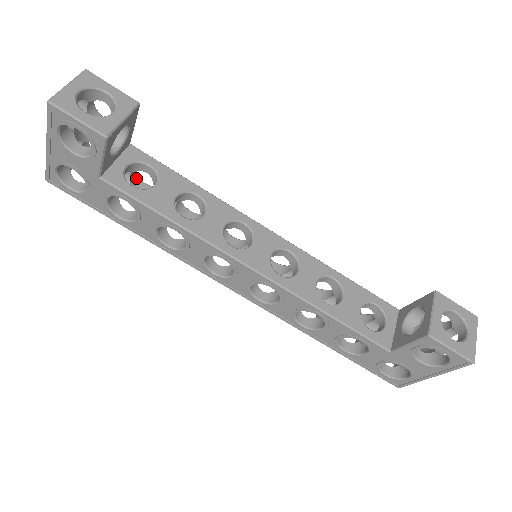
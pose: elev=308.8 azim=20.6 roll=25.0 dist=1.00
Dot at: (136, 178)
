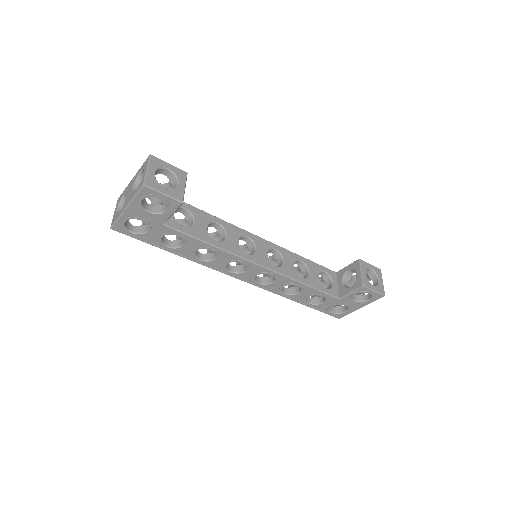
Dot at: occluded
